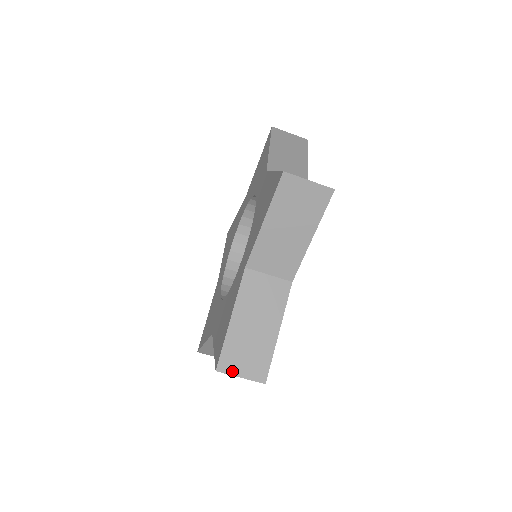
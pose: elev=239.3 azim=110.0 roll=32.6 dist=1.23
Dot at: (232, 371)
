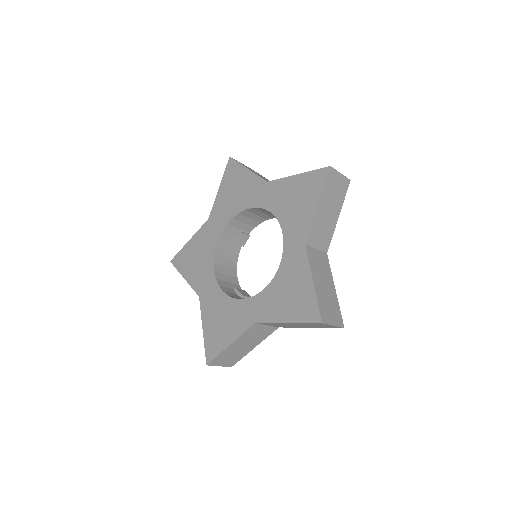
Dot at: (216, 364)
